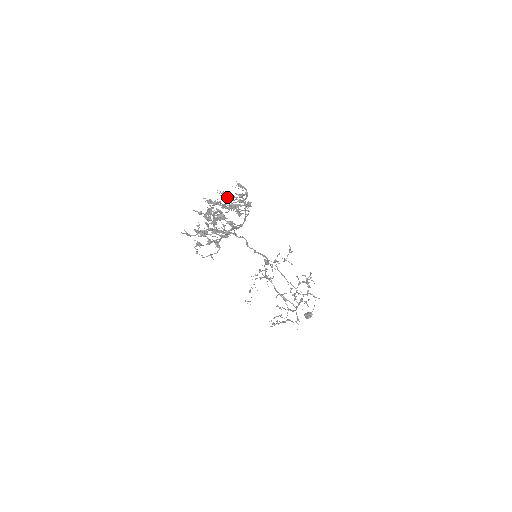
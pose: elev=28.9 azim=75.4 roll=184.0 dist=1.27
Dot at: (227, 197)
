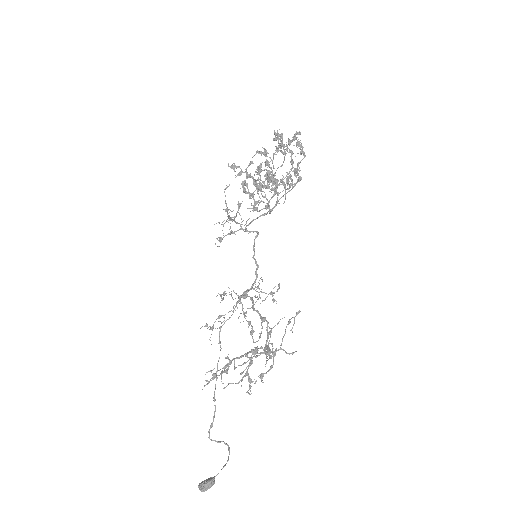
Dot at: (252, 205)
